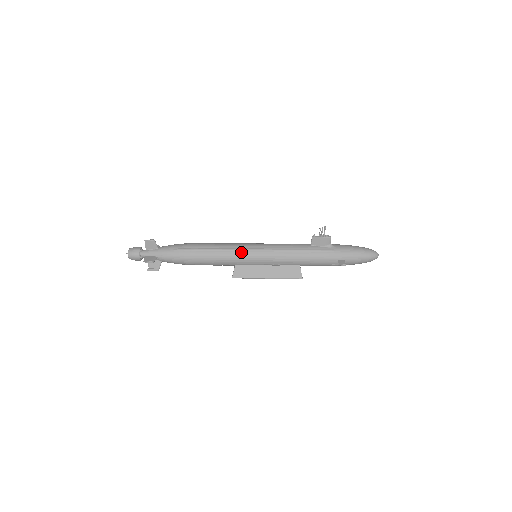
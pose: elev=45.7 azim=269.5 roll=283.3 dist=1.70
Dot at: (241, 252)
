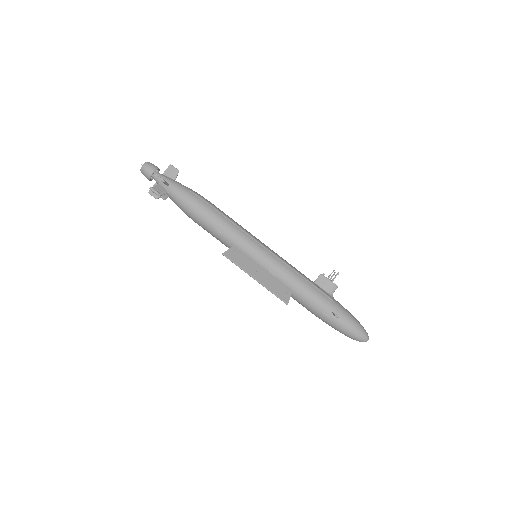
Dot at: (249, 237)
